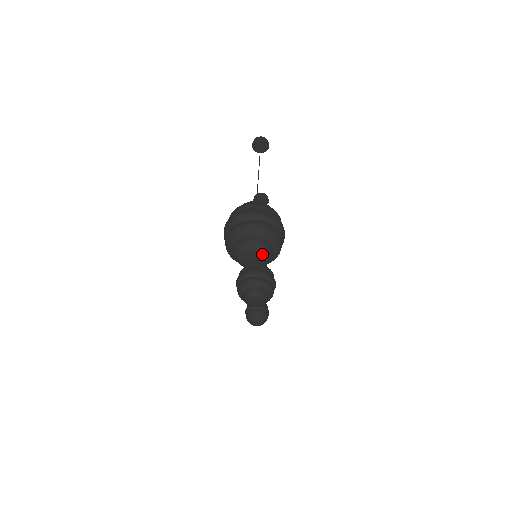
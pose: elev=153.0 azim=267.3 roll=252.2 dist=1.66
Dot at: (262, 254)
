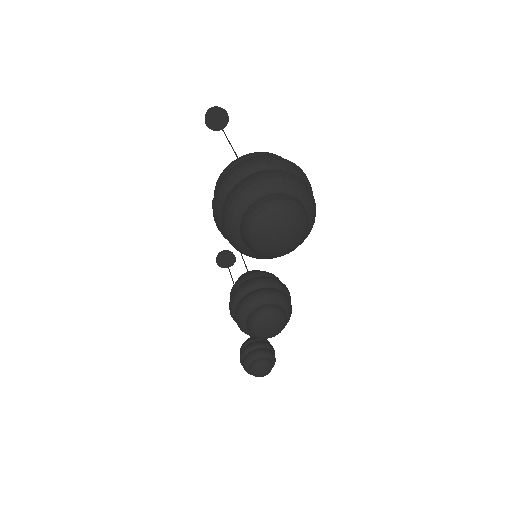
Dot at: (296, 221)
